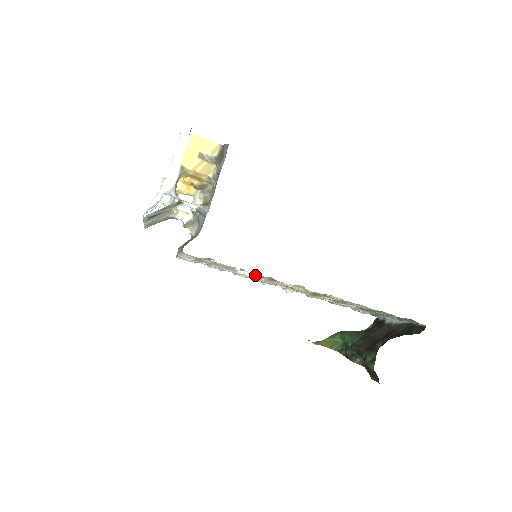
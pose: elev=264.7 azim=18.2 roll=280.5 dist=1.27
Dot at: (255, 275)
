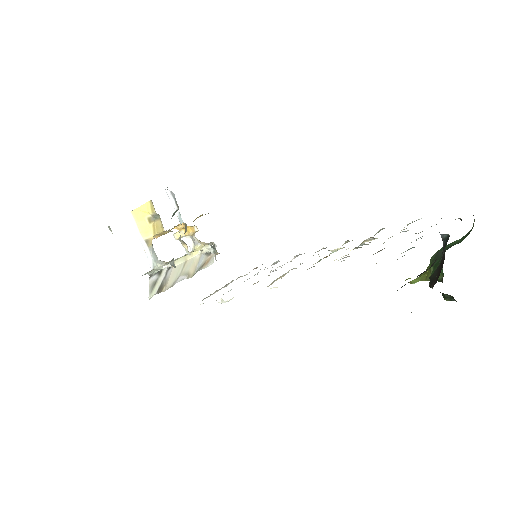
Dot at: (230, 299)
